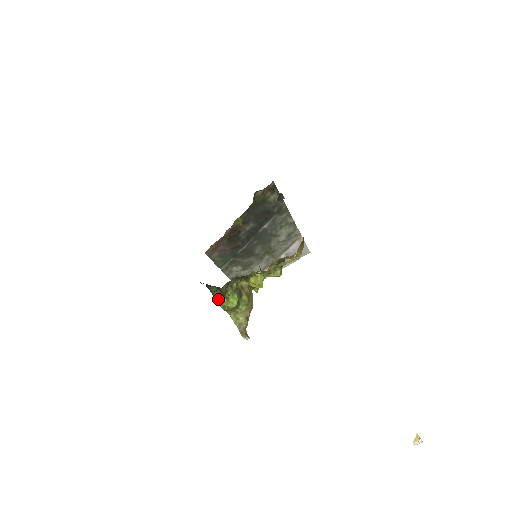
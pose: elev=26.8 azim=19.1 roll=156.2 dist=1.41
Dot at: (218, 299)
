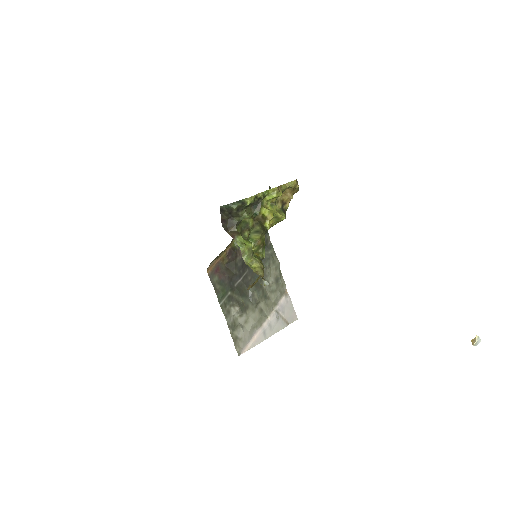
Dot at: (235, 236)
